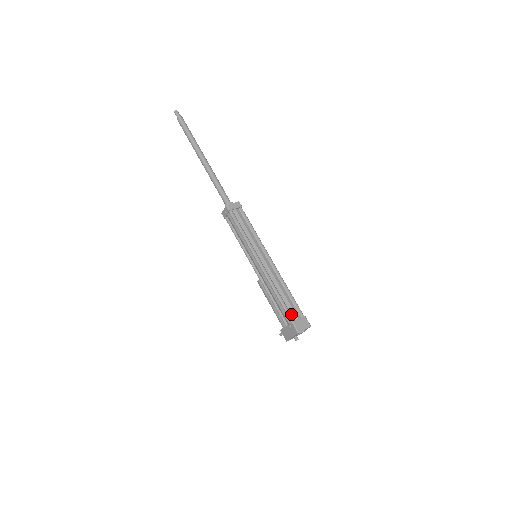
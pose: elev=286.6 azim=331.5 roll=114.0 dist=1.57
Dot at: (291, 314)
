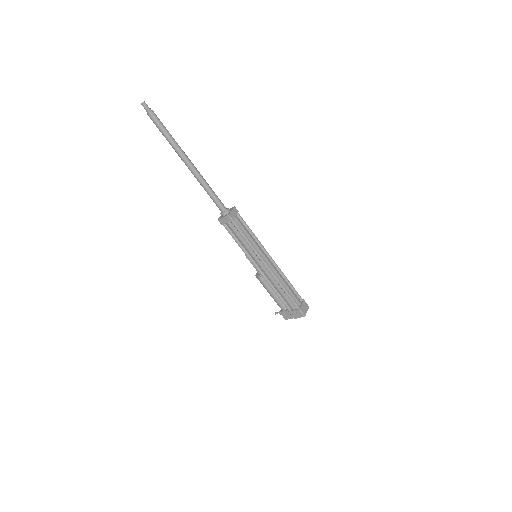
Dot at: (296, 302)
